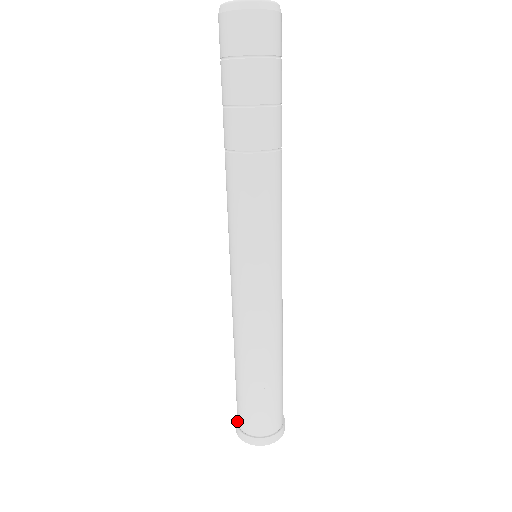
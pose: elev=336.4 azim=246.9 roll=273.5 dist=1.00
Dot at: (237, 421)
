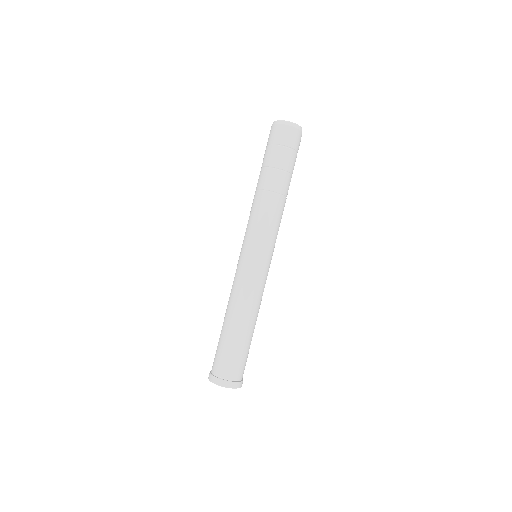
Dot at: (214, 375)
